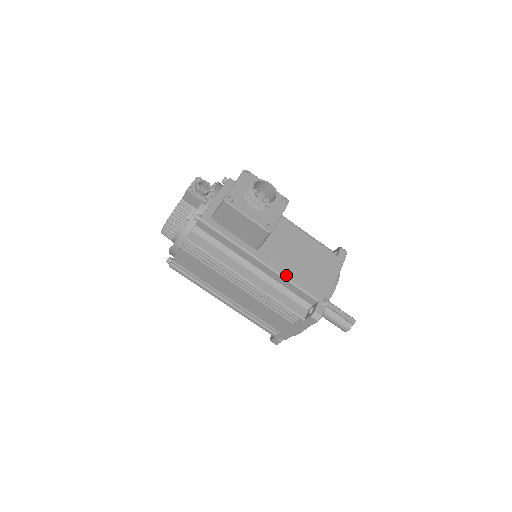
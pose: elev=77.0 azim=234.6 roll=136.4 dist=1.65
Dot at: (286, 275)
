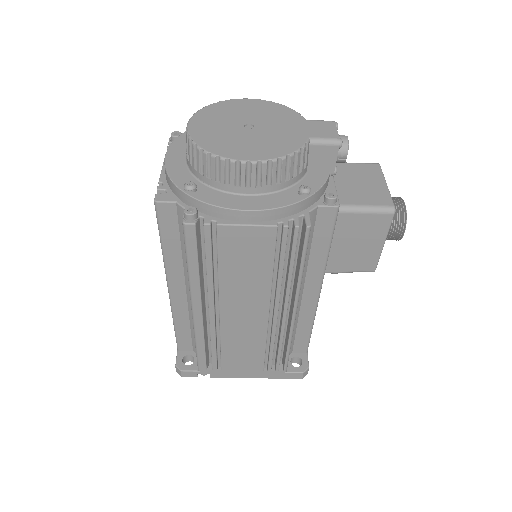
Dot at: (315, 315)
